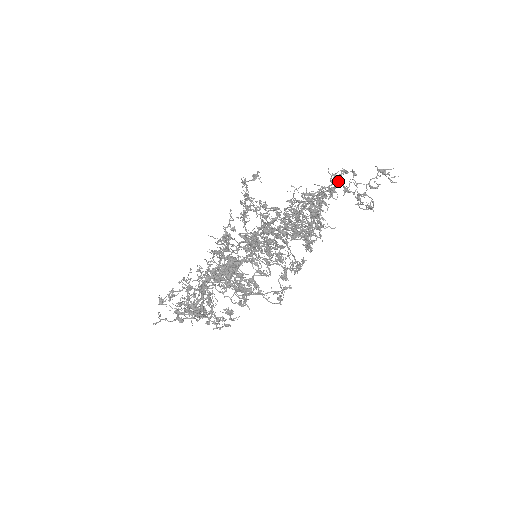
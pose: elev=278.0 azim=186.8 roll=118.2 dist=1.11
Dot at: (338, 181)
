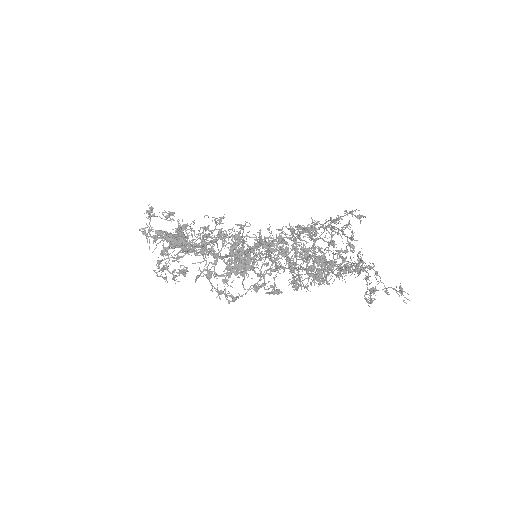
Dot at: (364, 268)
